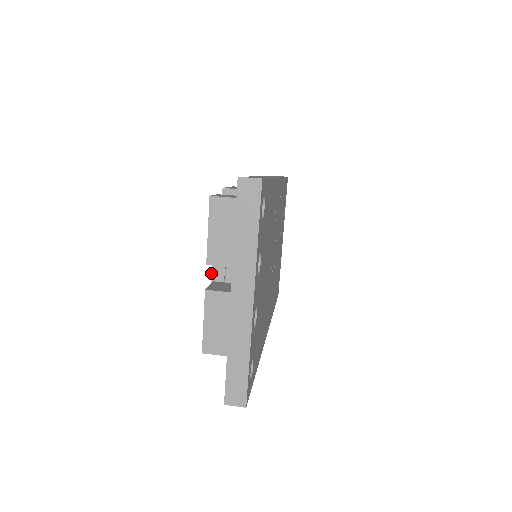
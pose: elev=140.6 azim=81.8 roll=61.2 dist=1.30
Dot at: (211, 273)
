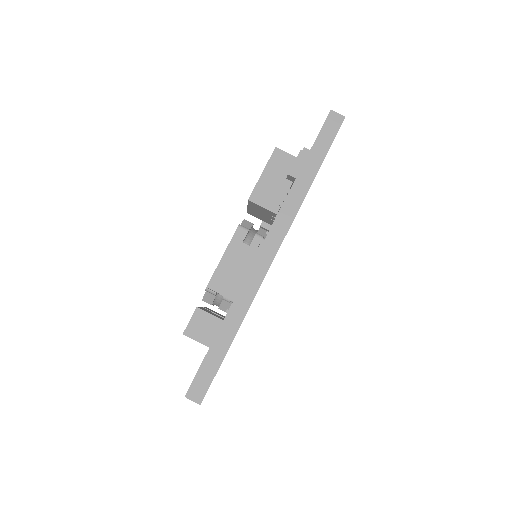
Dot at: occluded
